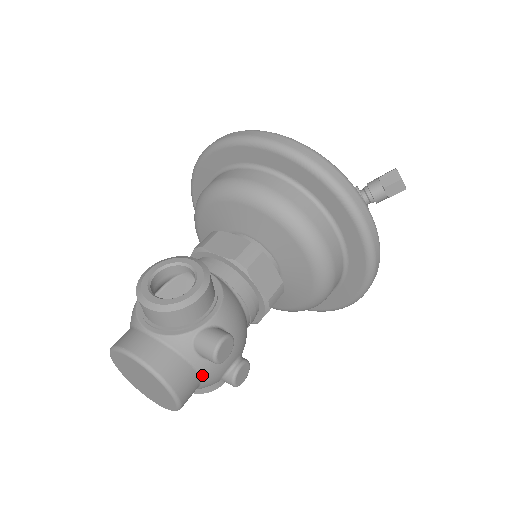
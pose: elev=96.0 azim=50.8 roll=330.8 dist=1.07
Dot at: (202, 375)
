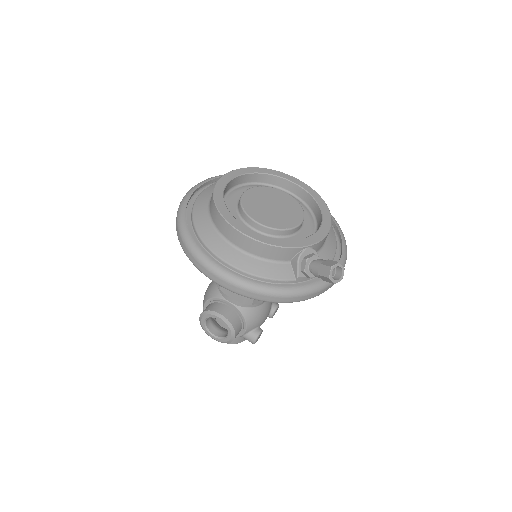
Dot at: occluded
